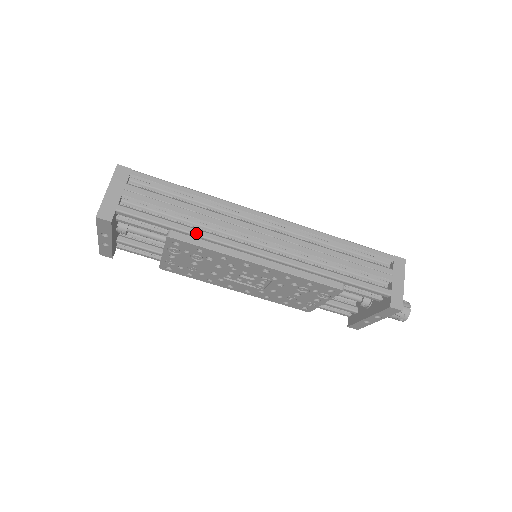
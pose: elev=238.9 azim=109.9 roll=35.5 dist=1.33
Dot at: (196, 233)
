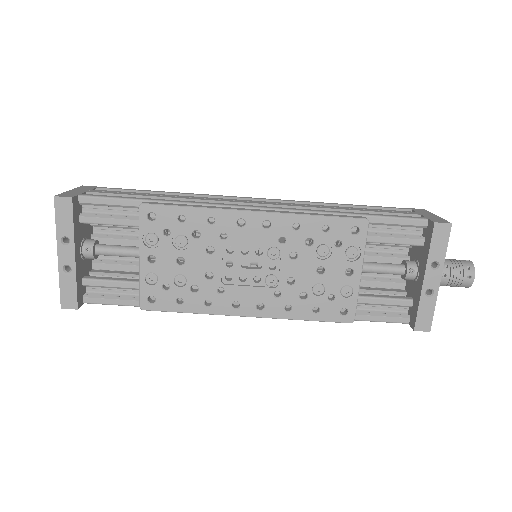
Dot at: (173, 201)
